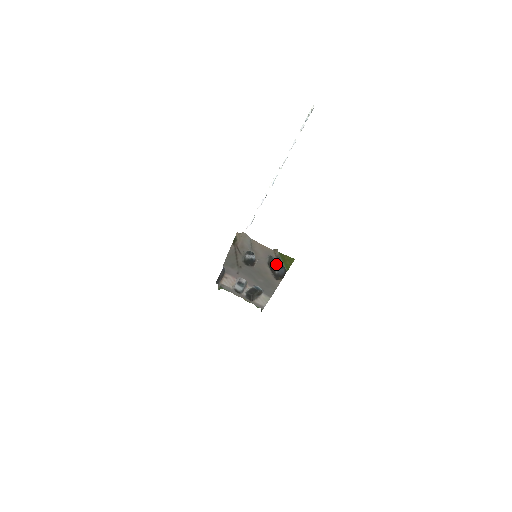
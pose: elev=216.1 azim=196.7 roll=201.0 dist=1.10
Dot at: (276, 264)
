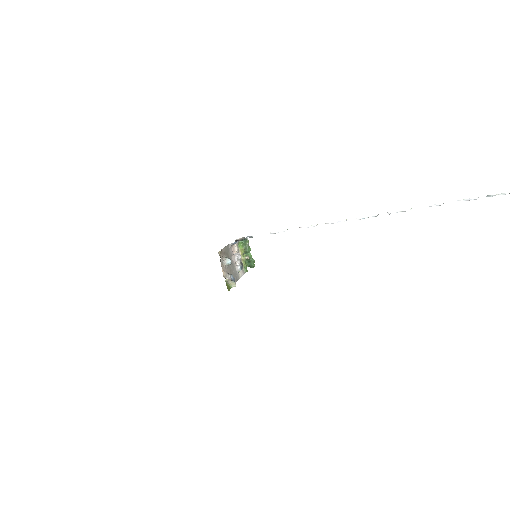
Dot at: occluded
